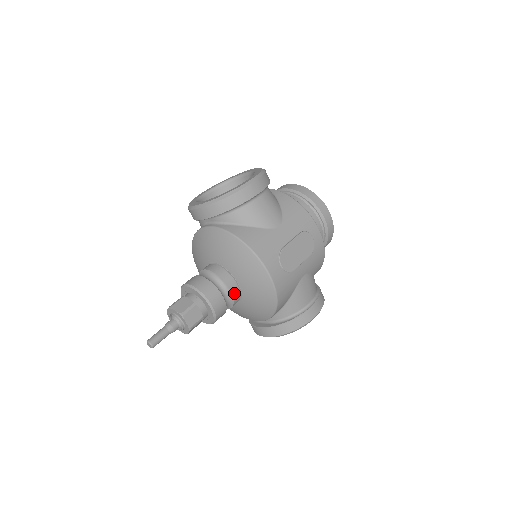
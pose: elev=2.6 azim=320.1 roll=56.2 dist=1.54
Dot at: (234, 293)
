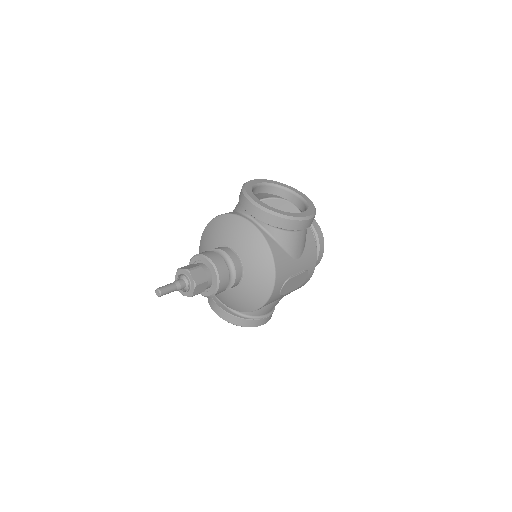
Dot at: (234, 285)
